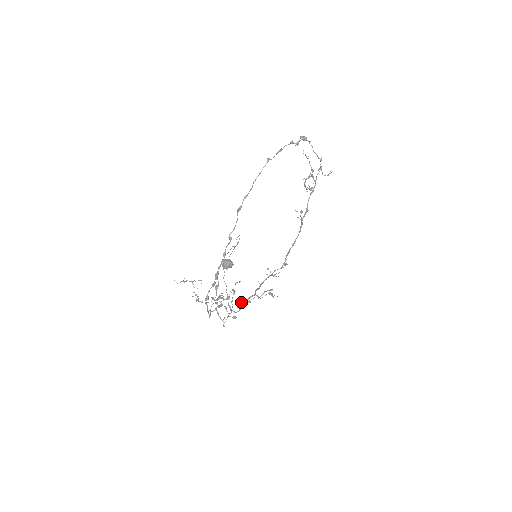
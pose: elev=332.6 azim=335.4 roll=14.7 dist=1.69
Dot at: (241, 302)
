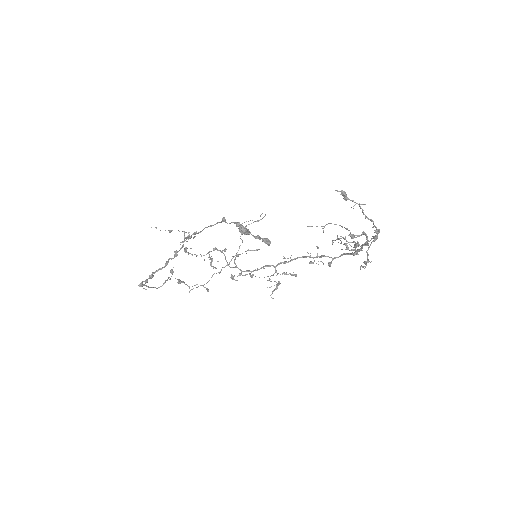
Dot at: (233, 276)
